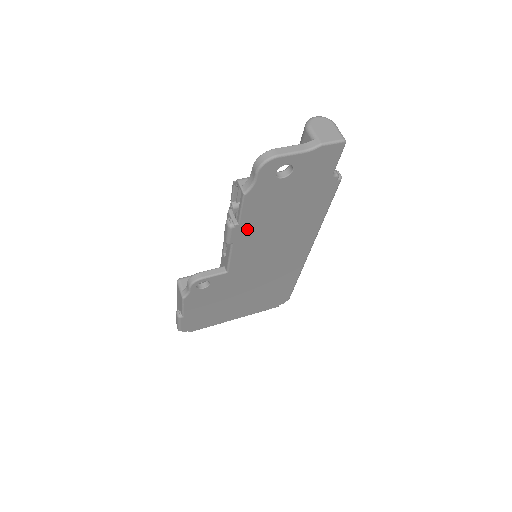
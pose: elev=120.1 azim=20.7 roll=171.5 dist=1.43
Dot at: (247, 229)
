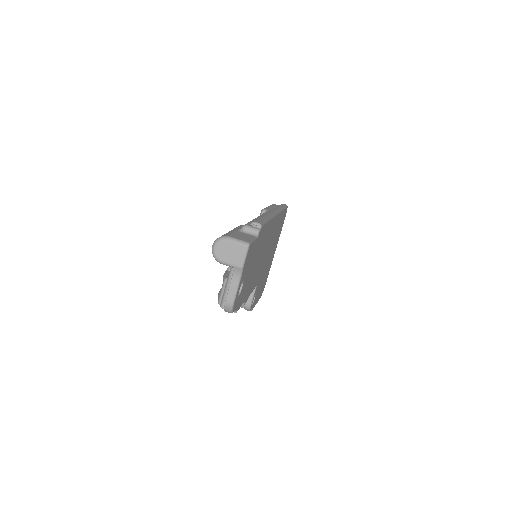
Dot at: (248, 291)
